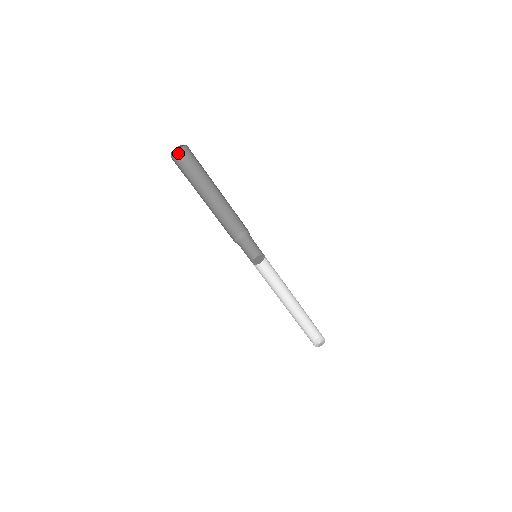
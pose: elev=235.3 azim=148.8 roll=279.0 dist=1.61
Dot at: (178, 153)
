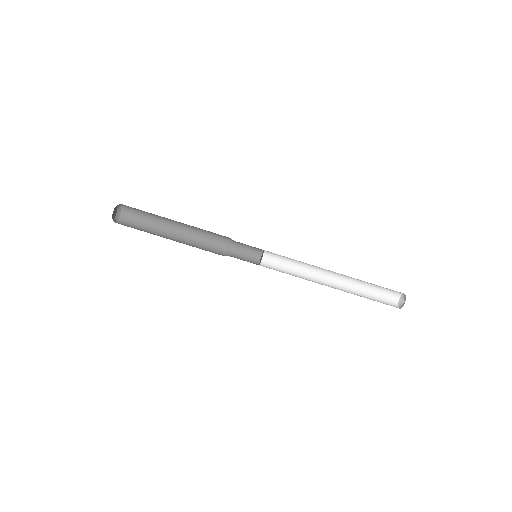
Dot at: (122, 217)
